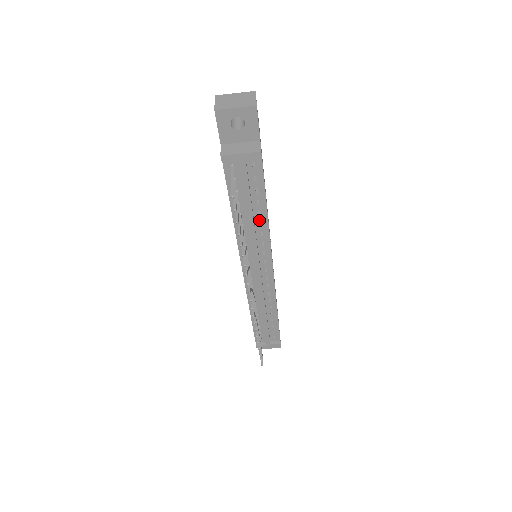
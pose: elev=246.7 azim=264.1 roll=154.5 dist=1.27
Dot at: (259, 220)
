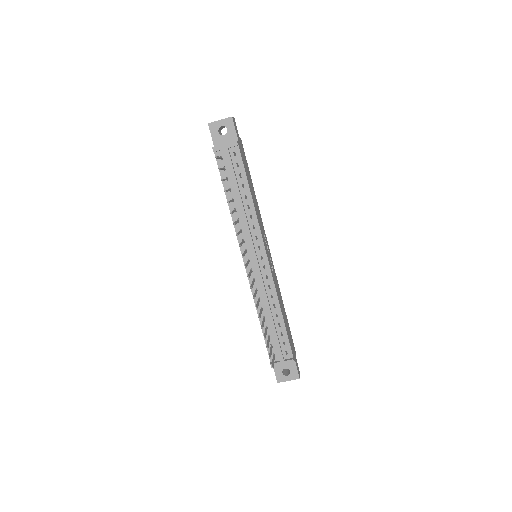
Dot at: (247, 203)
